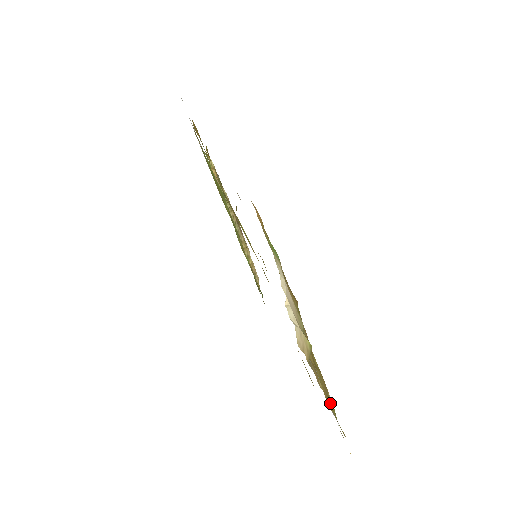
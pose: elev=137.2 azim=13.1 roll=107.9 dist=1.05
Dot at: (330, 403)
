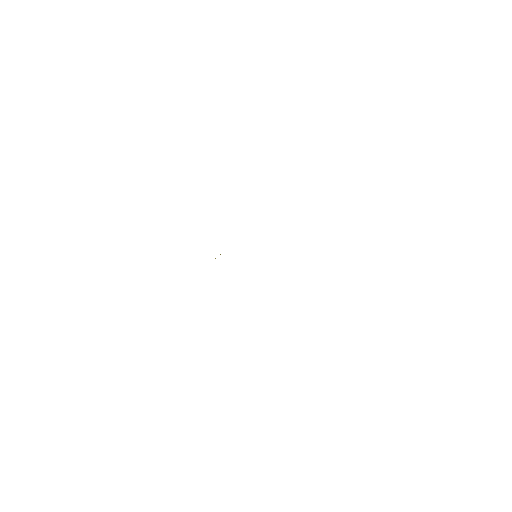
Dot at: occluded
